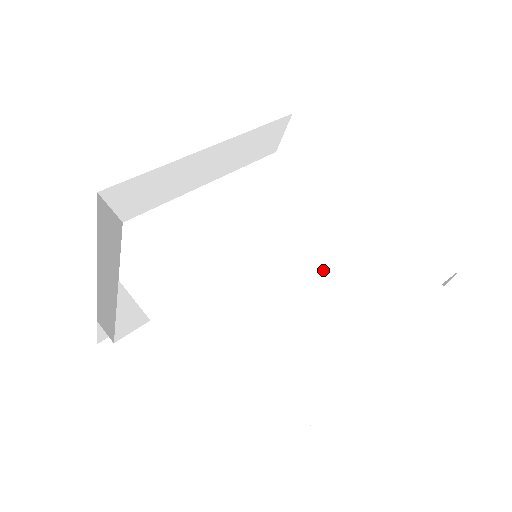
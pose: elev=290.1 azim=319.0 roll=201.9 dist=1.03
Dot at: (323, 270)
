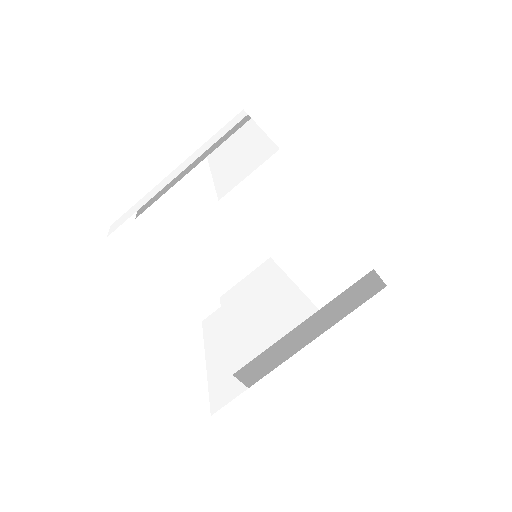
Dot at: occluded
